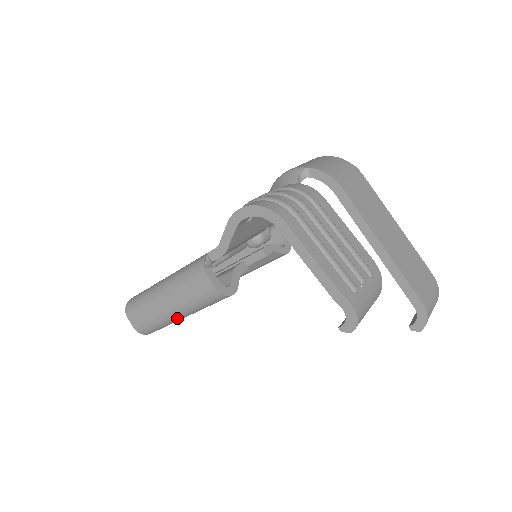
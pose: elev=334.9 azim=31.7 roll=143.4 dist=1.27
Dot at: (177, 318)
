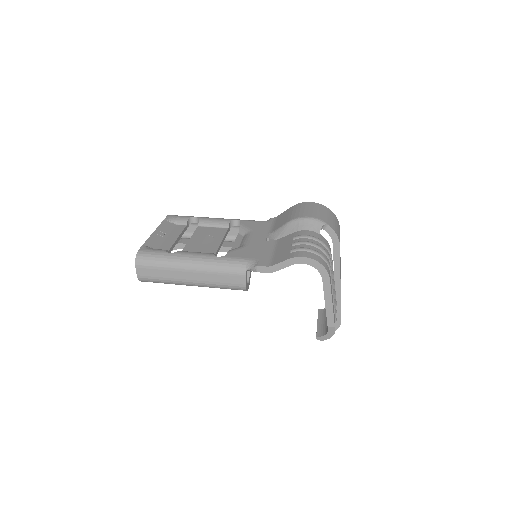
Dot at: (189, 285)
